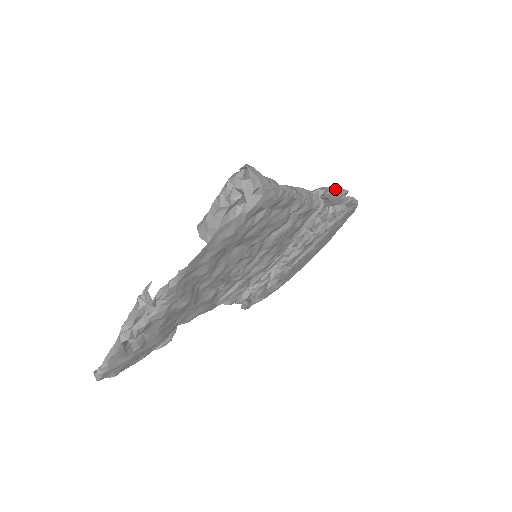
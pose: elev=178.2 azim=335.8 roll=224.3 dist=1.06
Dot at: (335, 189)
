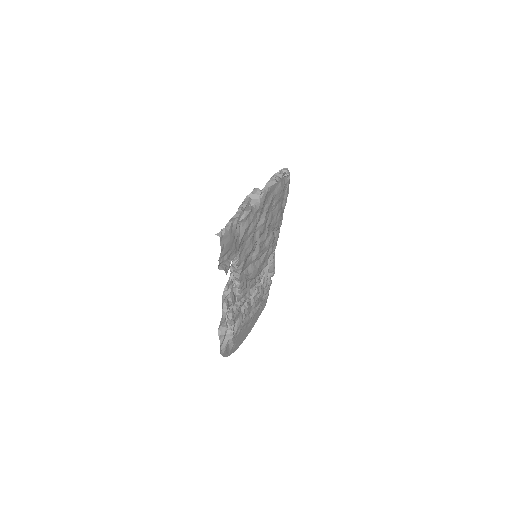
Dot at: occluded
